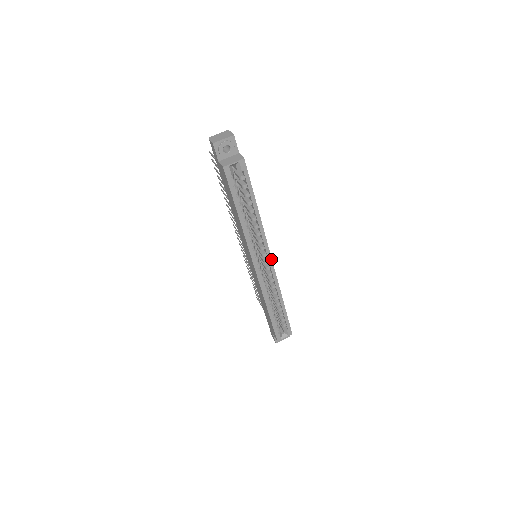
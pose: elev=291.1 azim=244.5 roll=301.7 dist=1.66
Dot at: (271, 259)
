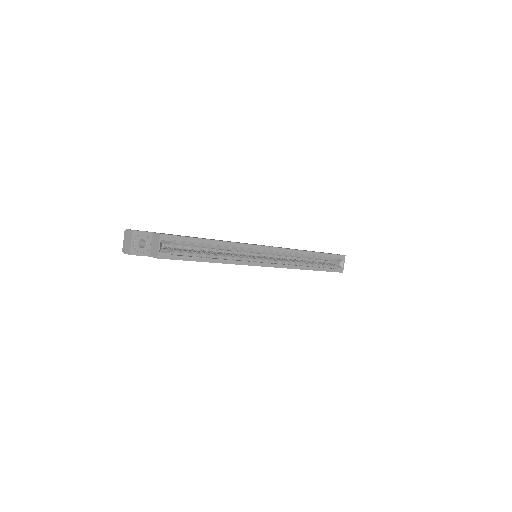
Dot at: (267, 247)
